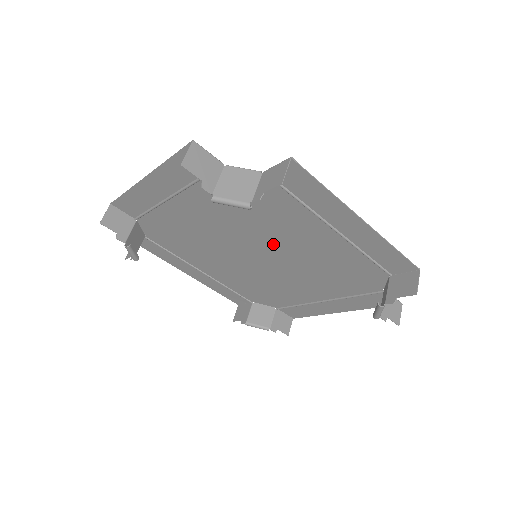
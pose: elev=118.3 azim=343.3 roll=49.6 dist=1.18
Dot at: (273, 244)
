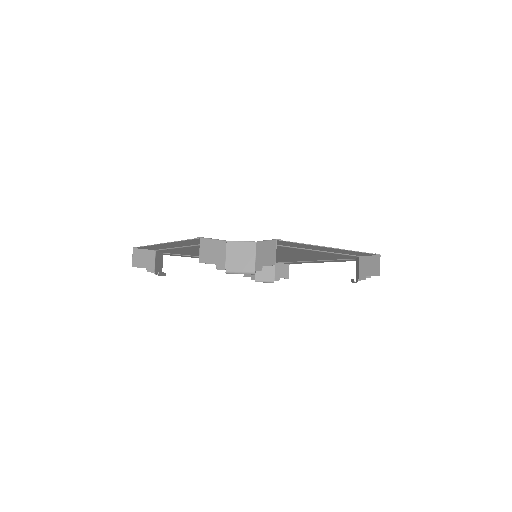
Dot at: occluded
